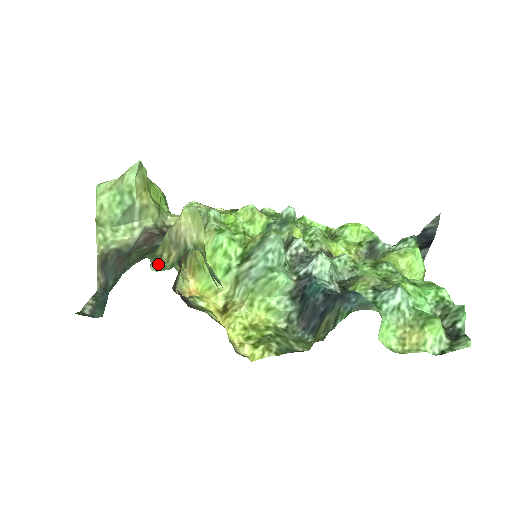
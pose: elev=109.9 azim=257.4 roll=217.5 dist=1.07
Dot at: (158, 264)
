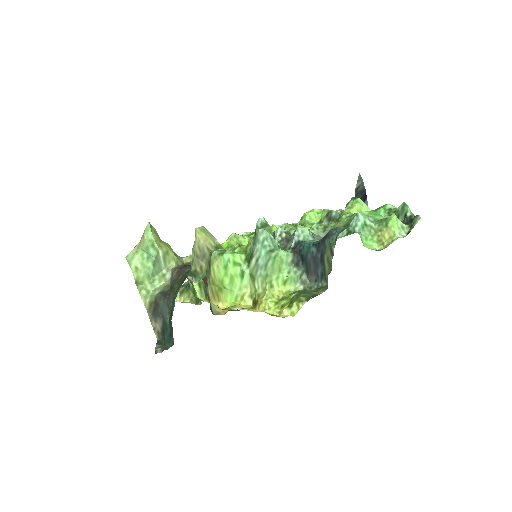
Dot at: (197, 277)
